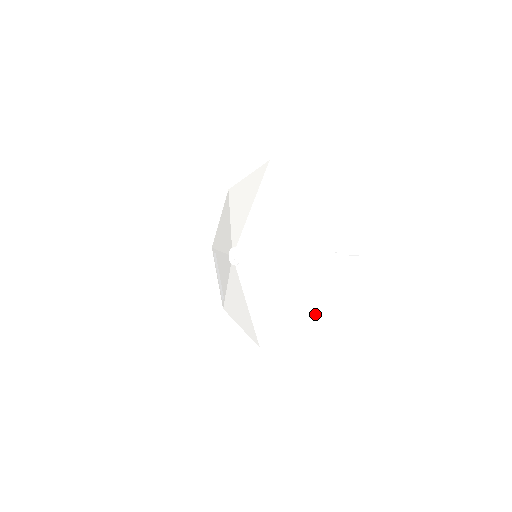
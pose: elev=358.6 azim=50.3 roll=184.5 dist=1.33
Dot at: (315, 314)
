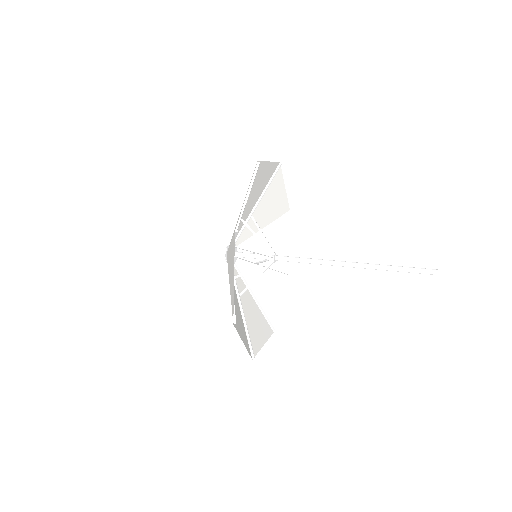
Dot at: (246, 347)
